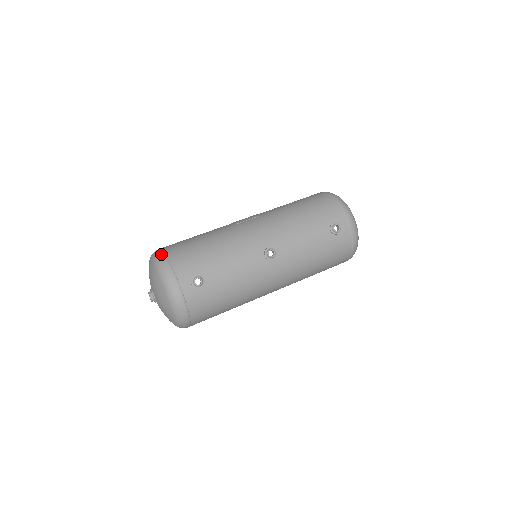
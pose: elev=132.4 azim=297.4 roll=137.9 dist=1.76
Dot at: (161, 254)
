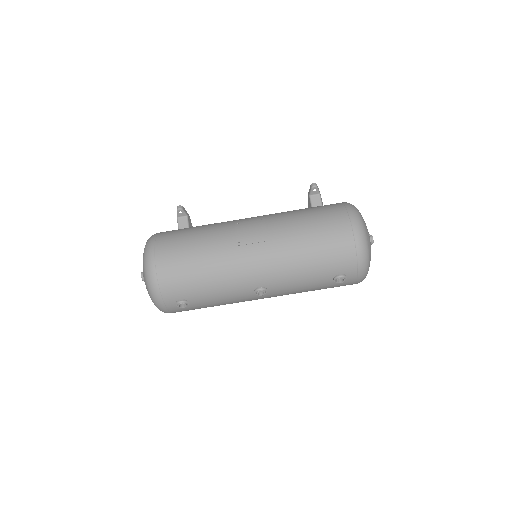
Dot at: (152, 267)
